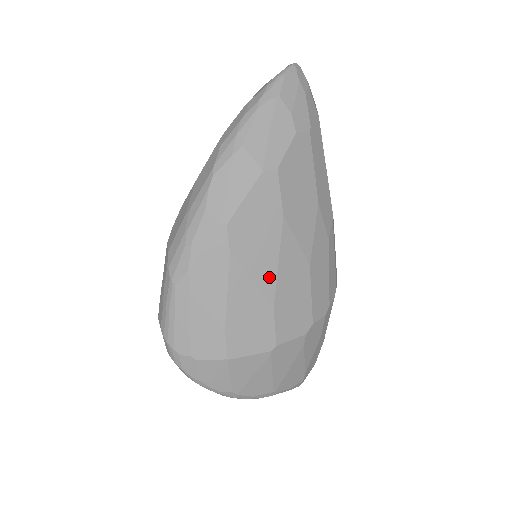
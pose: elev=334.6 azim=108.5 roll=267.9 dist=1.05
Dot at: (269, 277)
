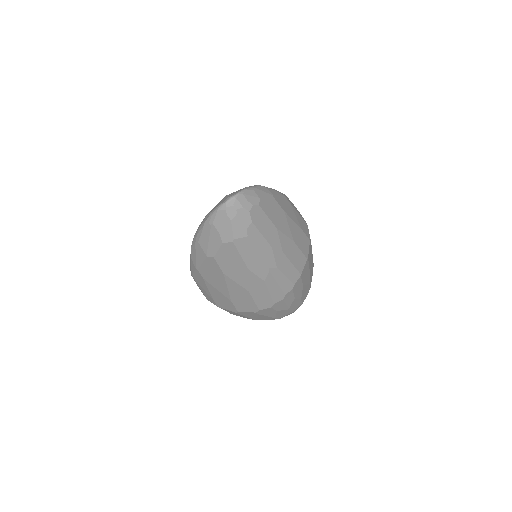
Dot at: (225, 291)
